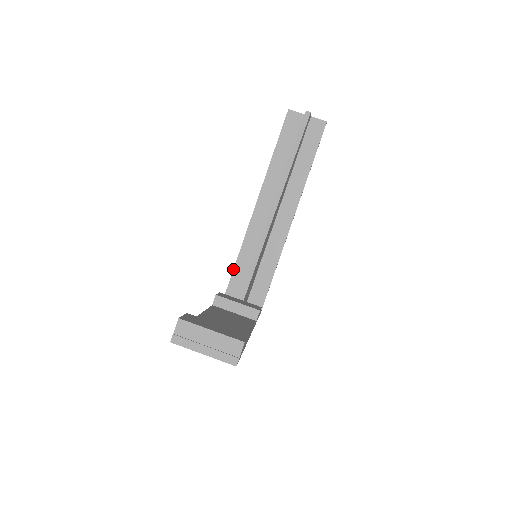
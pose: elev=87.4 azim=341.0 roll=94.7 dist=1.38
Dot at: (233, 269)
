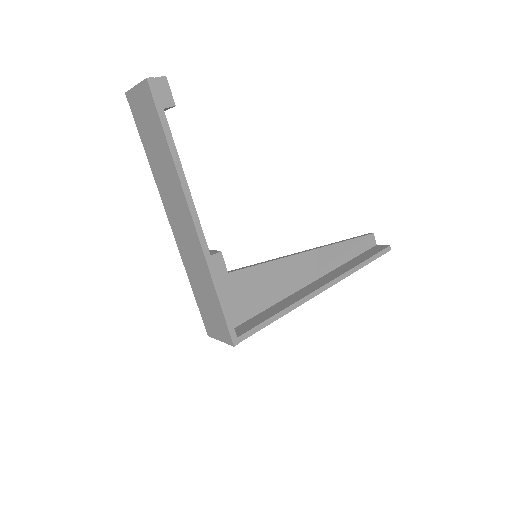
Dot at: occluded
